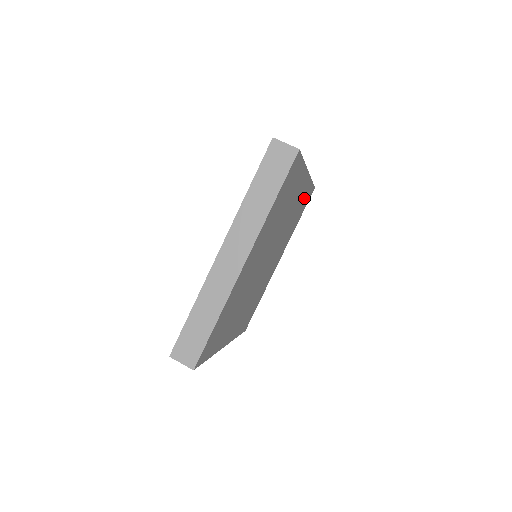
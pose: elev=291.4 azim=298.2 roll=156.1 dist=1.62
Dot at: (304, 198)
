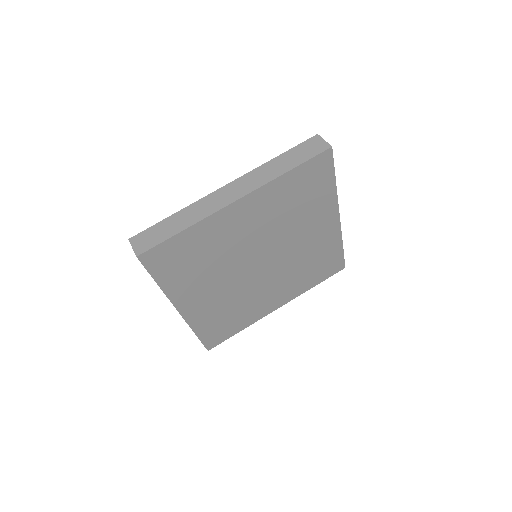
Dot at: (328, 255)
